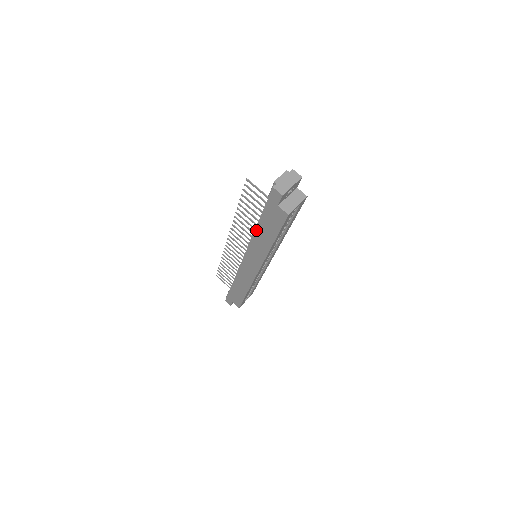
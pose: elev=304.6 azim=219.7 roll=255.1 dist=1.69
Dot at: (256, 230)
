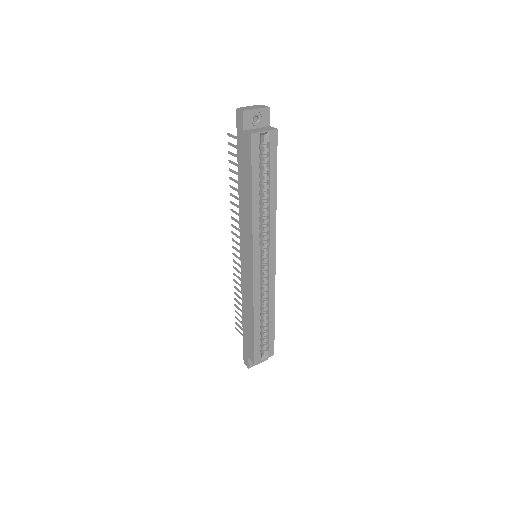
Dot at: (239, 191)
